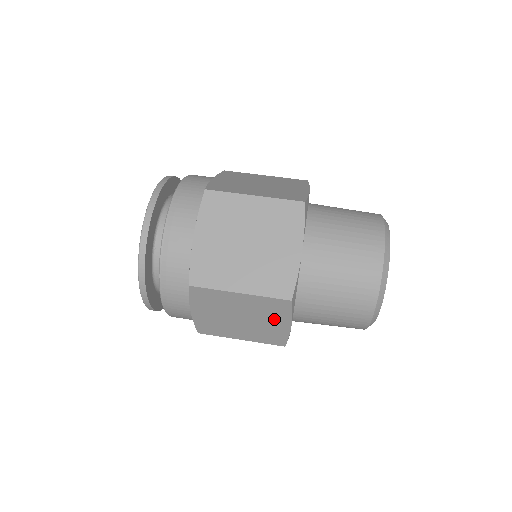
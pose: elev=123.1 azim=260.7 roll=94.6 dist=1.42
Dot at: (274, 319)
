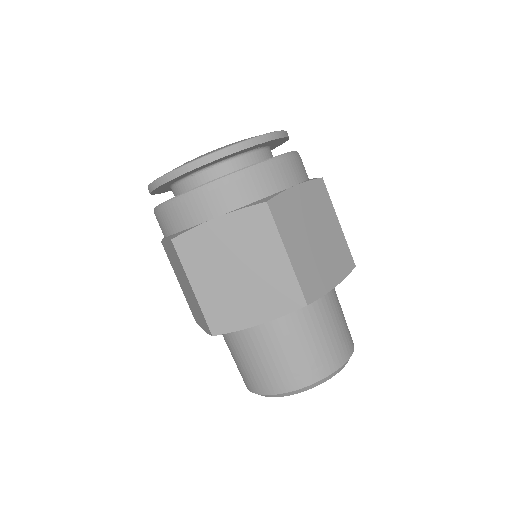
Dot at: (199, 316)
